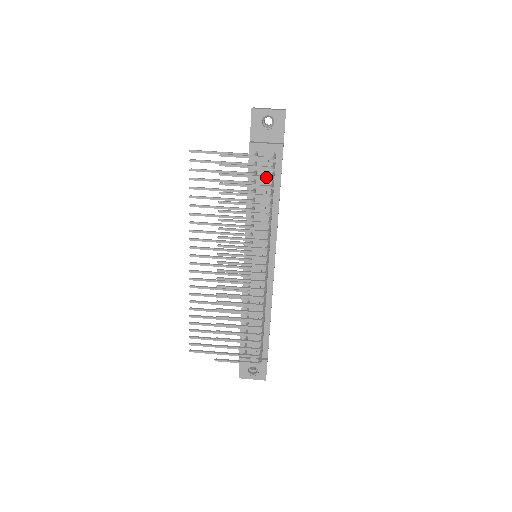
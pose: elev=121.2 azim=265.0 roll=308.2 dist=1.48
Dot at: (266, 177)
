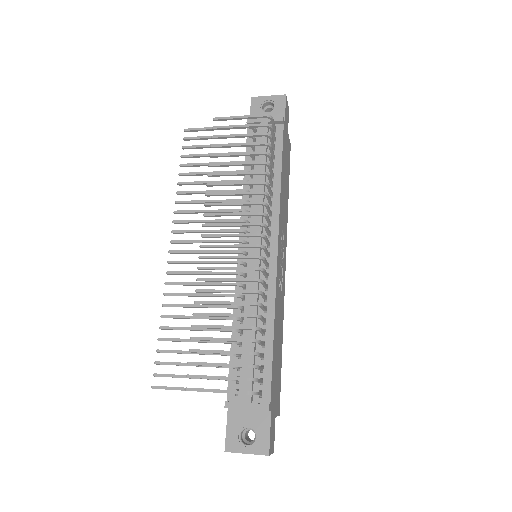
Dot at: (262, 133)
